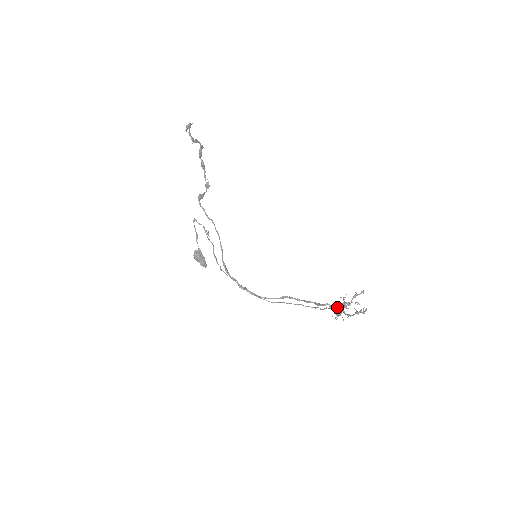
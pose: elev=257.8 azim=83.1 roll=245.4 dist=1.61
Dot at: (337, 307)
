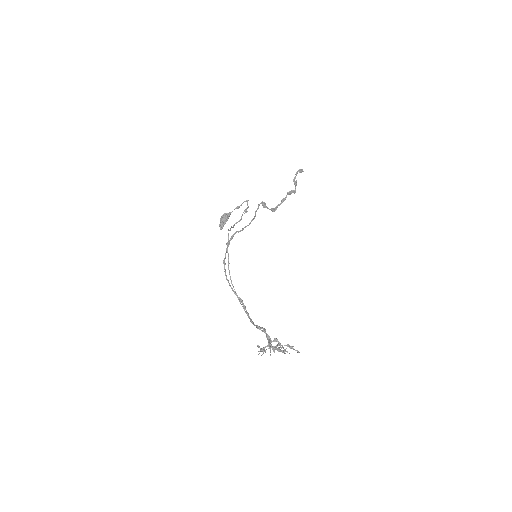
Dot at: occluded
